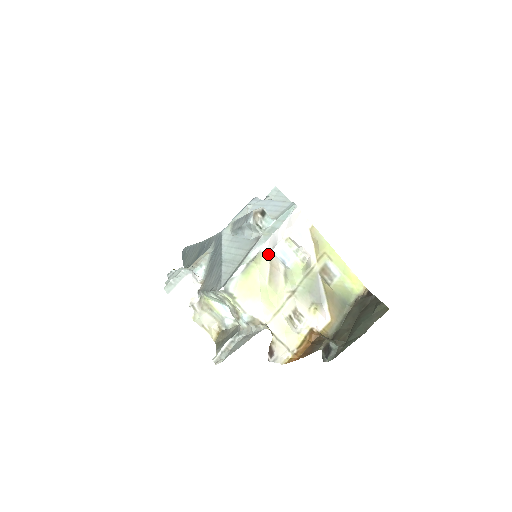
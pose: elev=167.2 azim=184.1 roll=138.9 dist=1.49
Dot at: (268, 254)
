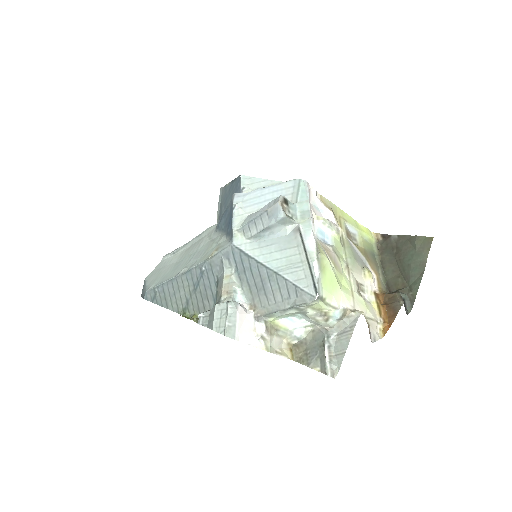
Dot at: (317, 240)
